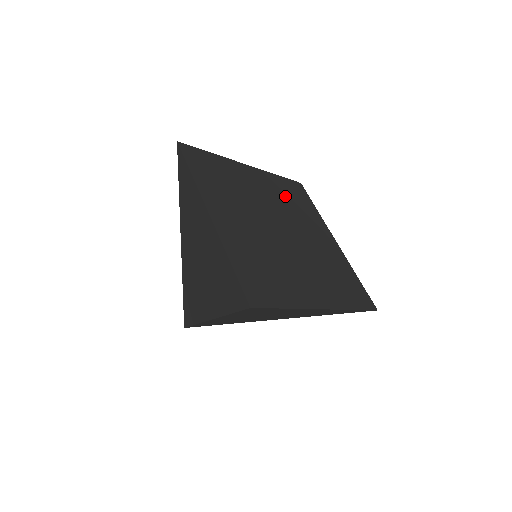
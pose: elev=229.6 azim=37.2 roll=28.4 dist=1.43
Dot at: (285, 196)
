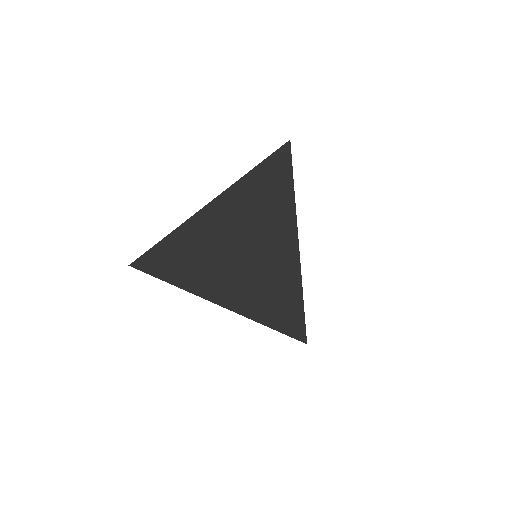
Dot at: occluded
